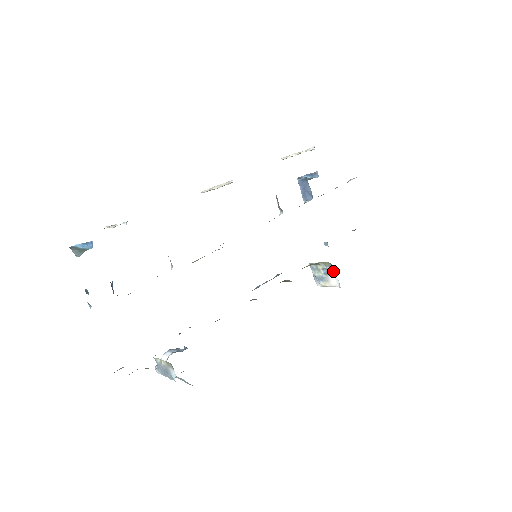
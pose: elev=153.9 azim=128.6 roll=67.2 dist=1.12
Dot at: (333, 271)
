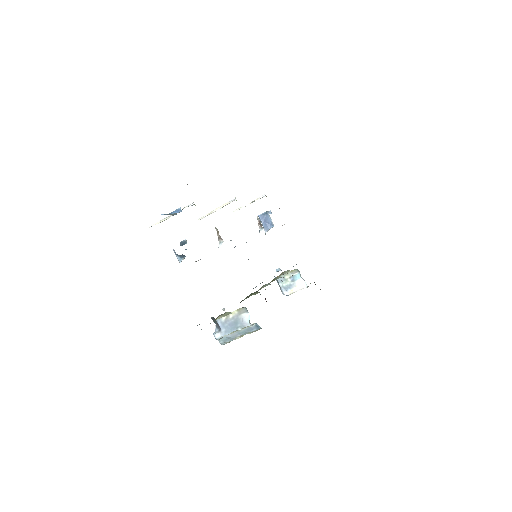
Dot at: (300, 275)
